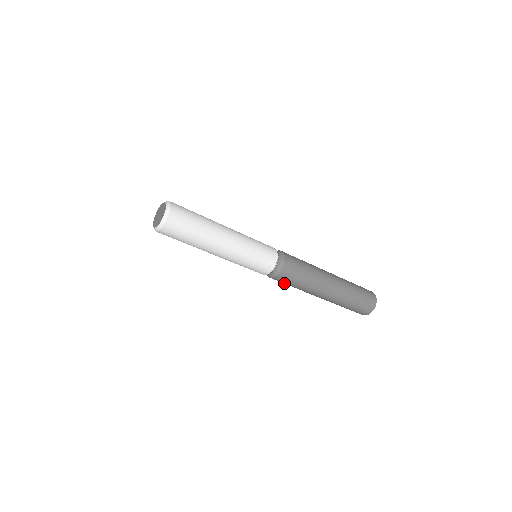
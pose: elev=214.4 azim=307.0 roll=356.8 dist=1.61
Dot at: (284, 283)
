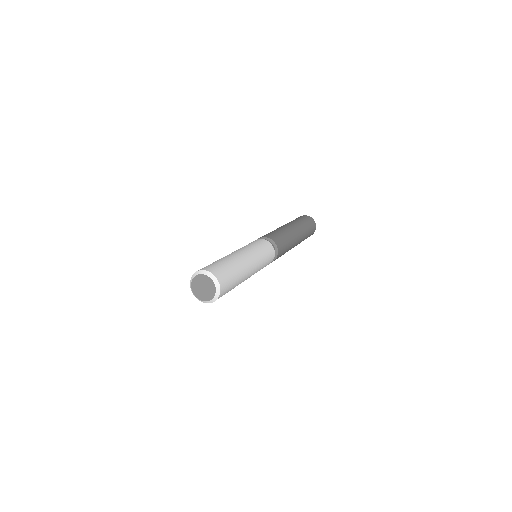
Dot at: occluded
